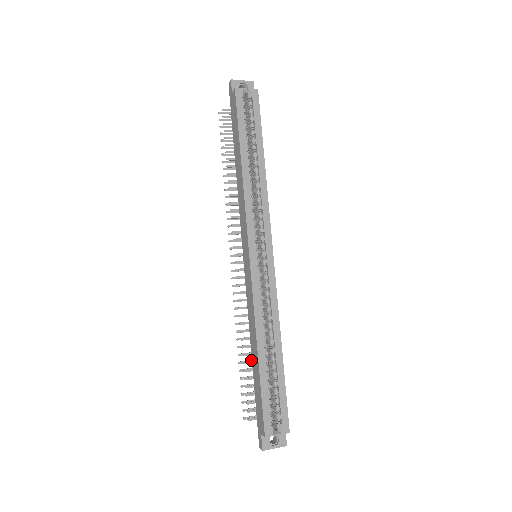
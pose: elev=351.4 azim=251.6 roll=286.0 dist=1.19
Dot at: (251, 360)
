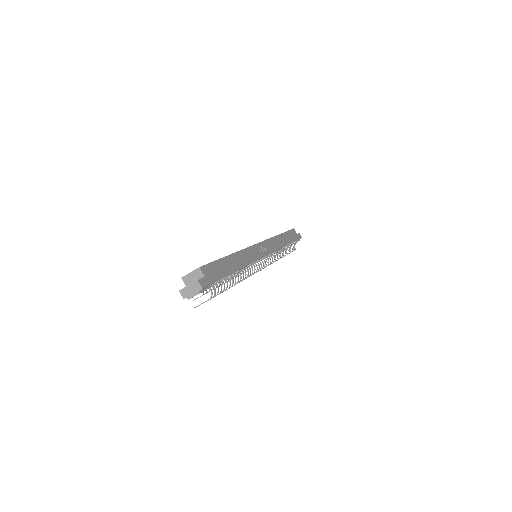
Dot at: occluded
